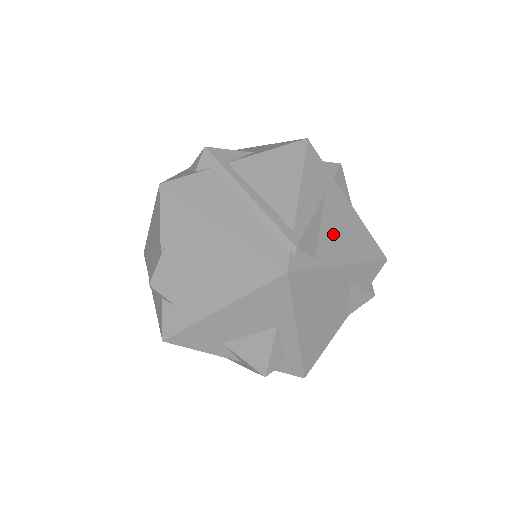
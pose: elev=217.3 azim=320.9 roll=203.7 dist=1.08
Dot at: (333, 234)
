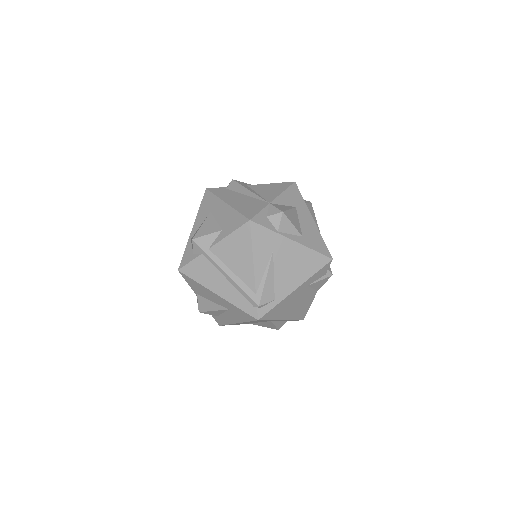
Dot at: (285, 274)
